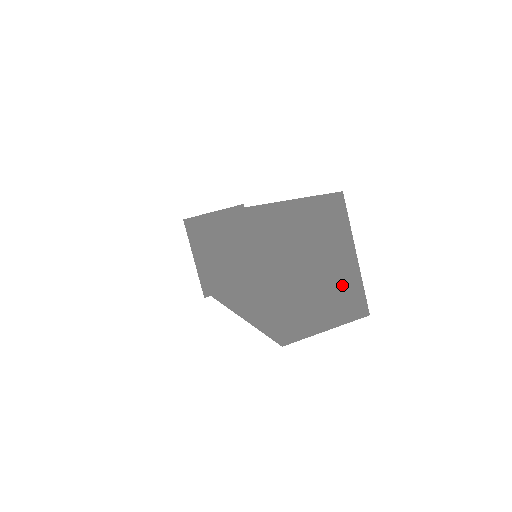
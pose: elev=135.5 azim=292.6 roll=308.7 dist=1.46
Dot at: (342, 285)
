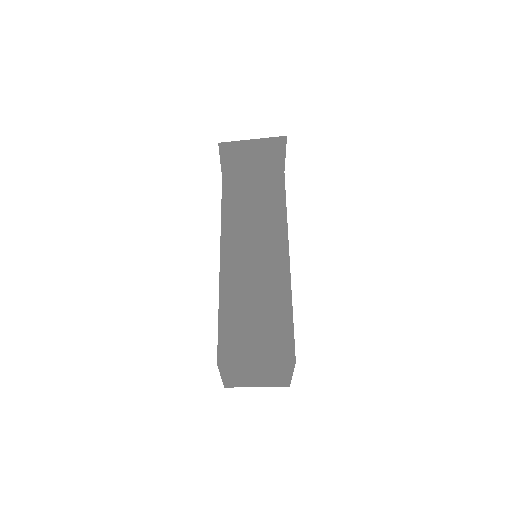
Dot at: (275, 380)
